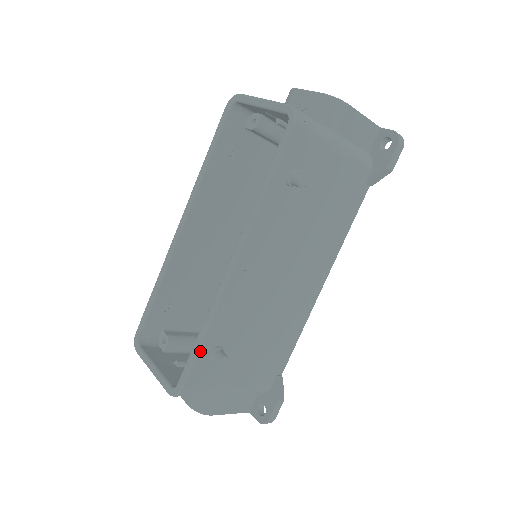
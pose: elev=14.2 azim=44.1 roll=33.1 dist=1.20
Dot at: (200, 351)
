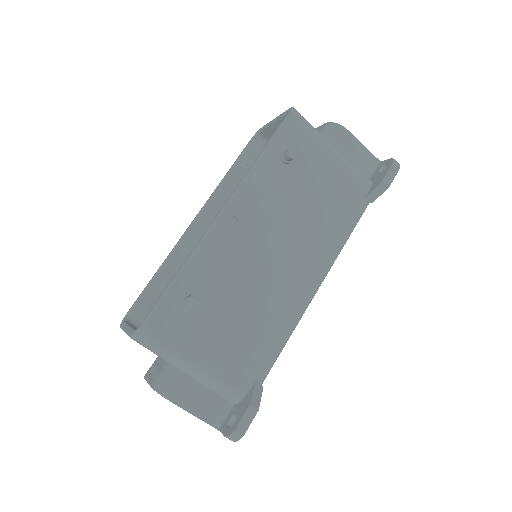
Dot at: (172, 289)
